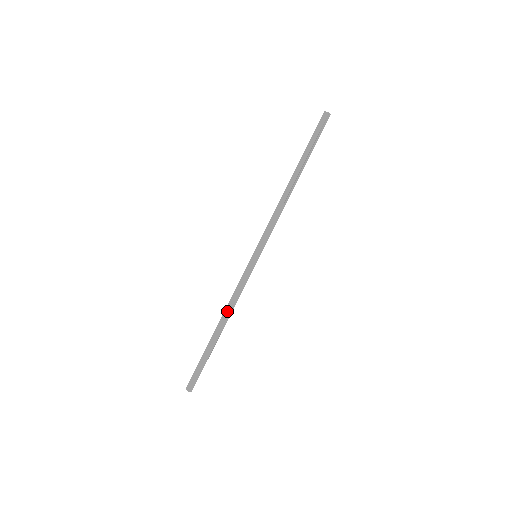
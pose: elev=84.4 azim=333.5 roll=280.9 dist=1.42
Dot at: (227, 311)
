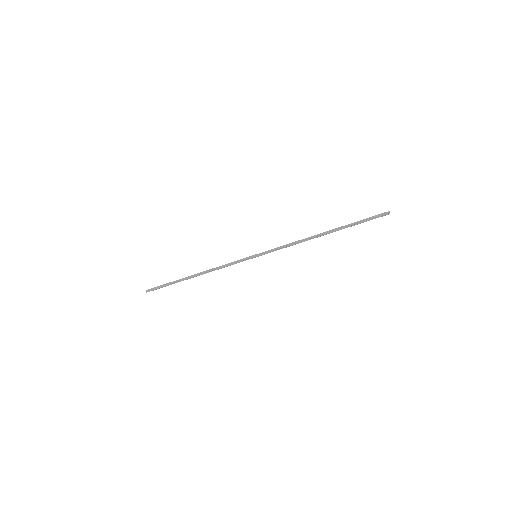
Dot at: occluded
